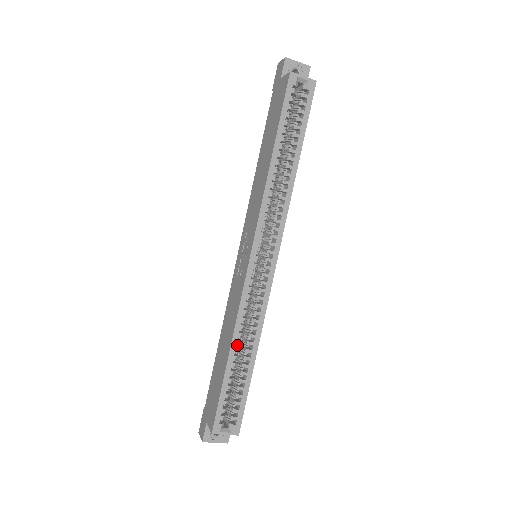
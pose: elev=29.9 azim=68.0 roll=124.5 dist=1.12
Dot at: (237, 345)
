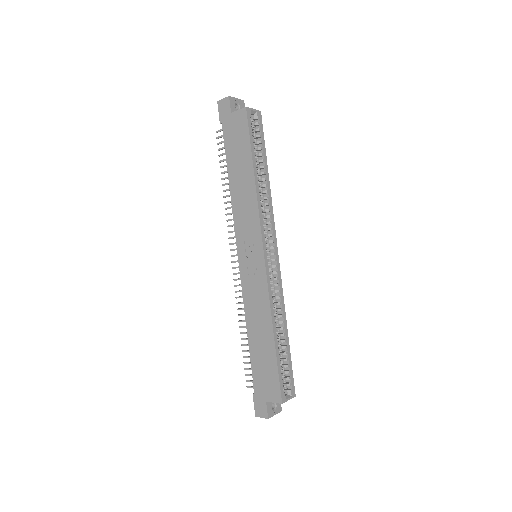
Dot at: occluded
